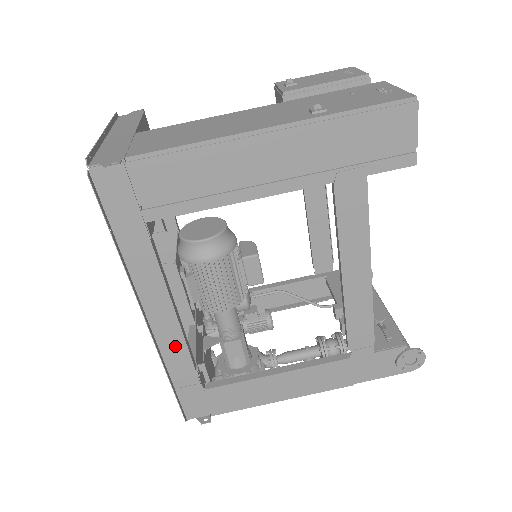
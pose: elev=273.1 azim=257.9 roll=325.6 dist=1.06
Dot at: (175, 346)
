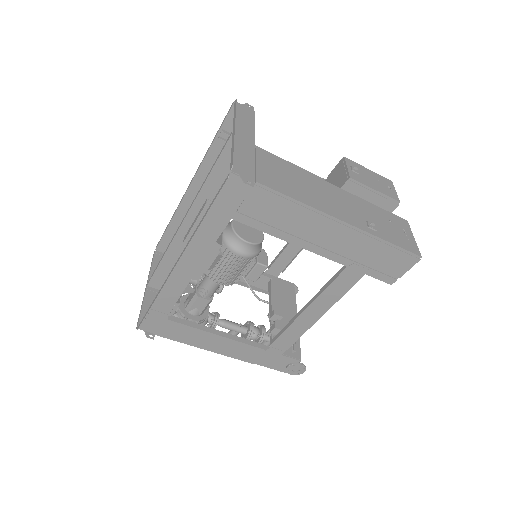
Dot at: (176, 287)
